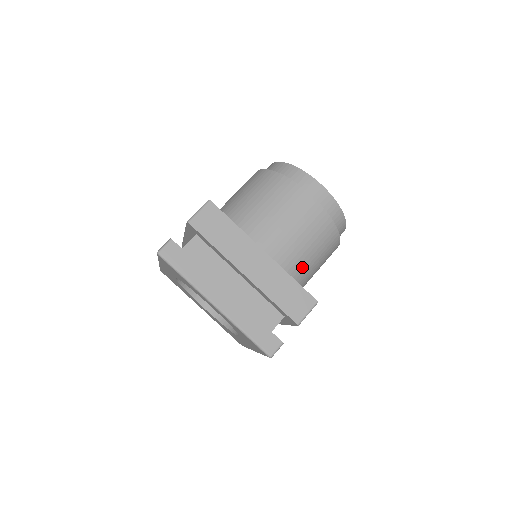
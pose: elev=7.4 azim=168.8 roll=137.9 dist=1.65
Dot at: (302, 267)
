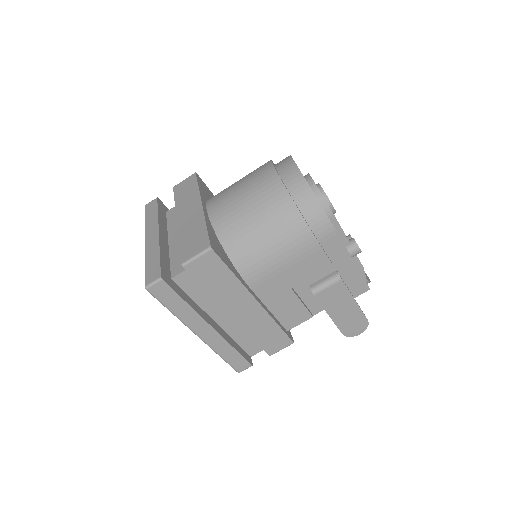
Dot at: (239, 232)
